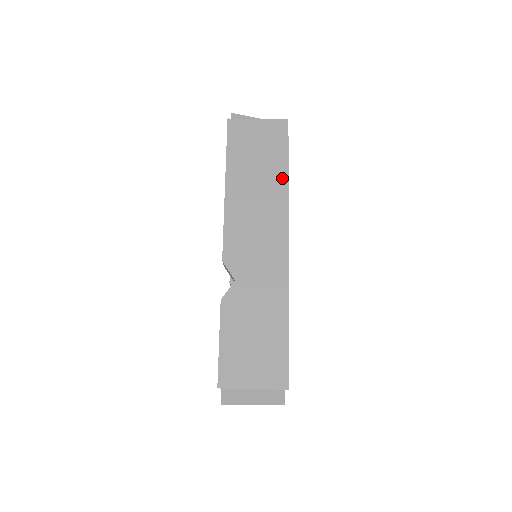
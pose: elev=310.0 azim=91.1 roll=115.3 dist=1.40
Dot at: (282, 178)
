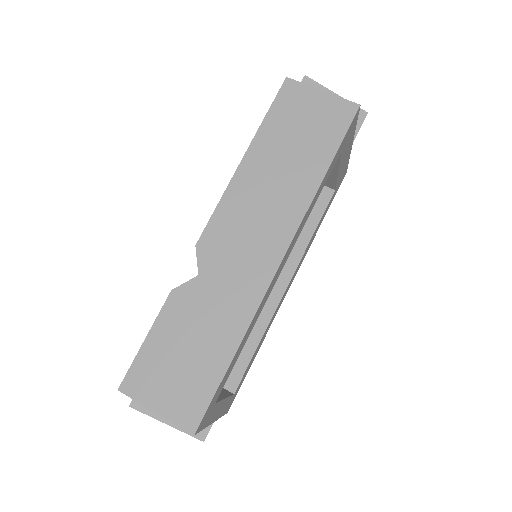
Dot at: (315, 175)
